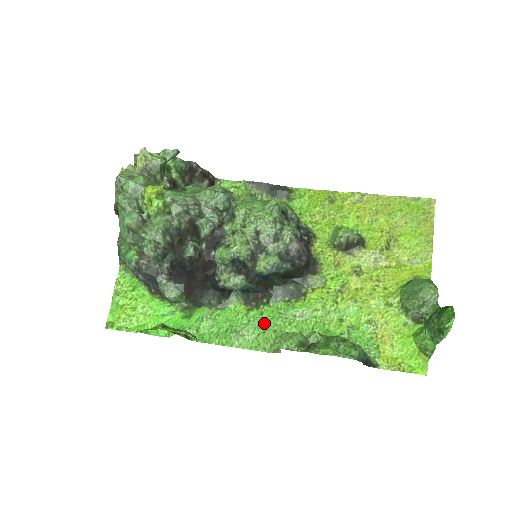
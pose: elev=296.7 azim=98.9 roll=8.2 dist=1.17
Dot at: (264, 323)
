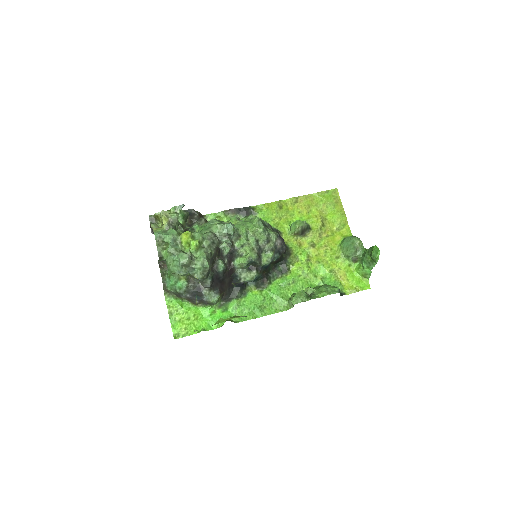
Dot at: (274, 295)
